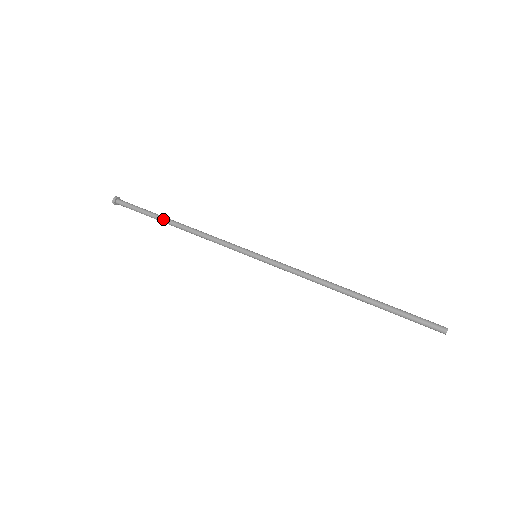
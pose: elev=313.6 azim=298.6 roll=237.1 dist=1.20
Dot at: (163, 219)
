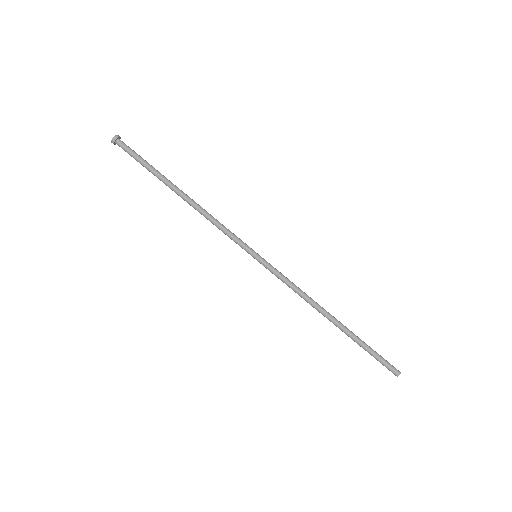
Dot at: (167, 184)
